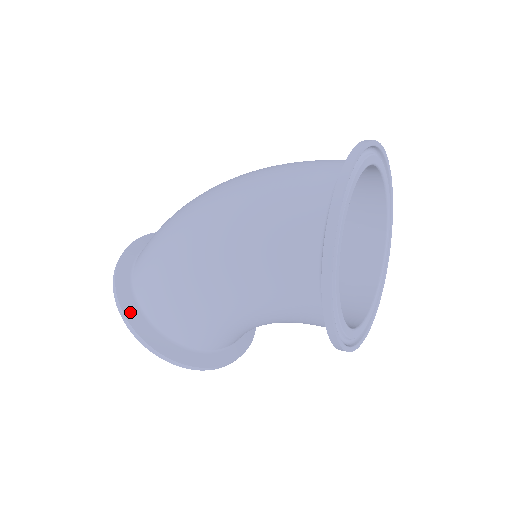
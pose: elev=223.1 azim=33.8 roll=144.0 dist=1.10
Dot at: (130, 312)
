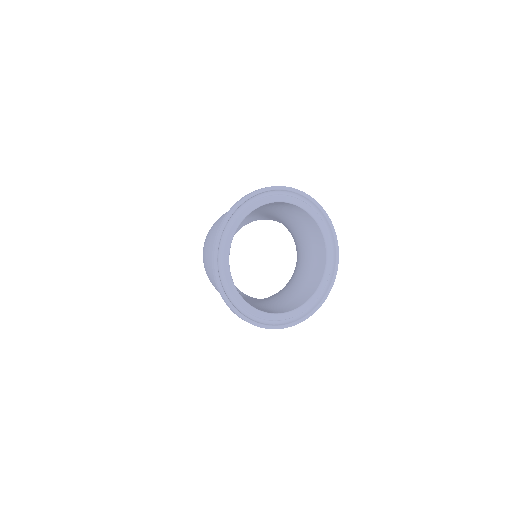
Dot at: occluded
